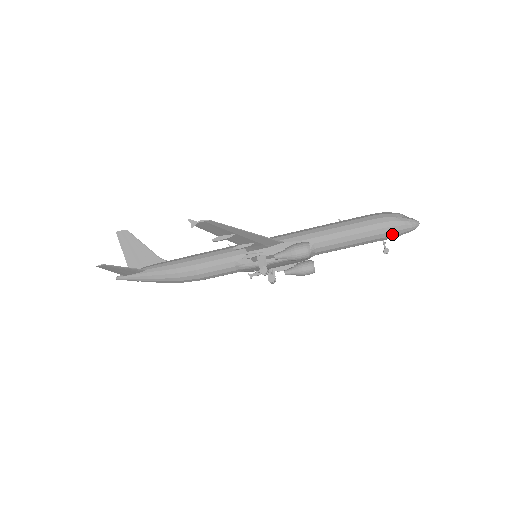
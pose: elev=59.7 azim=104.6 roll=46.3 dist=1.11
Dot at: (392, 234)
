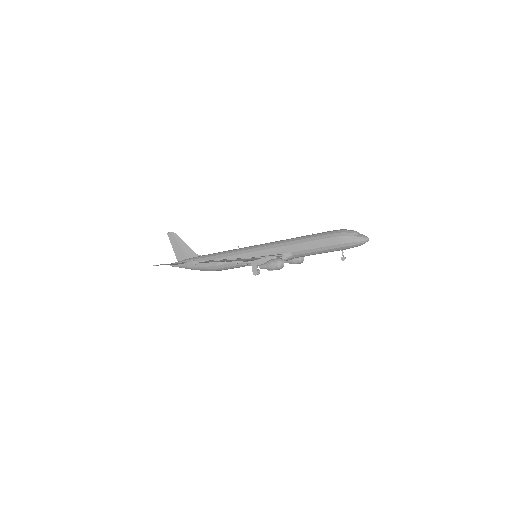
Dot at: (347, 247)
